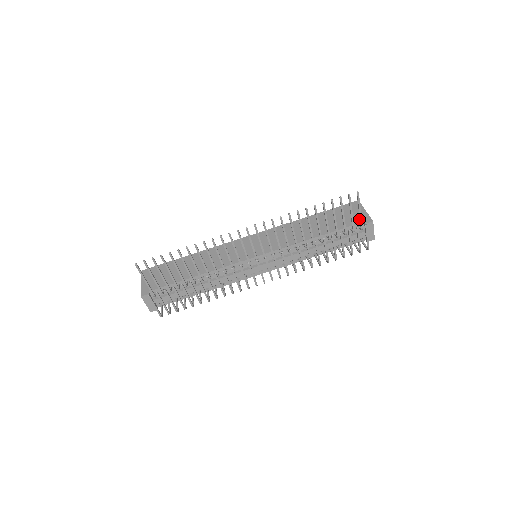
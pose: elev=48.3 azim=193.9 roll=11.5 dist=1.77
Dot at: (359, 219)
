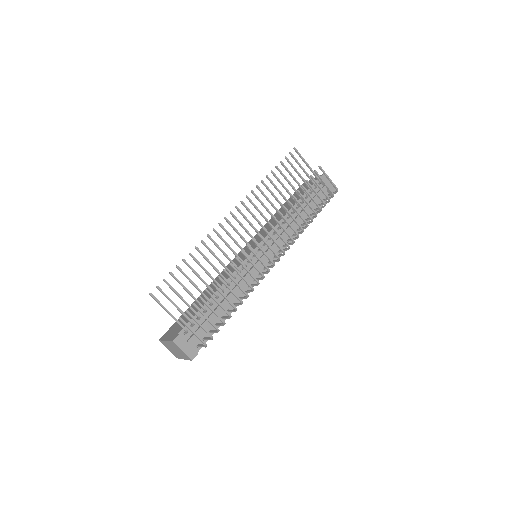
Dot at: occluded
